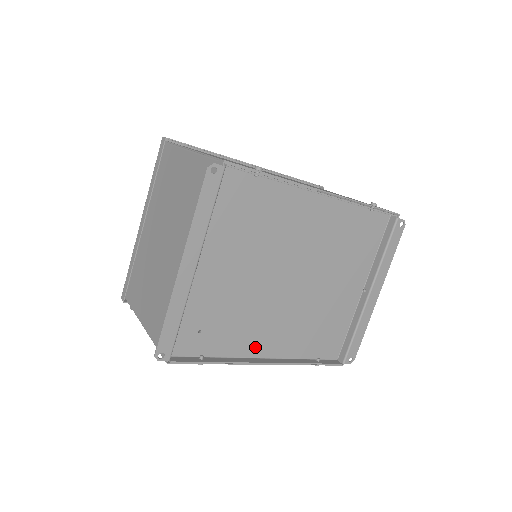
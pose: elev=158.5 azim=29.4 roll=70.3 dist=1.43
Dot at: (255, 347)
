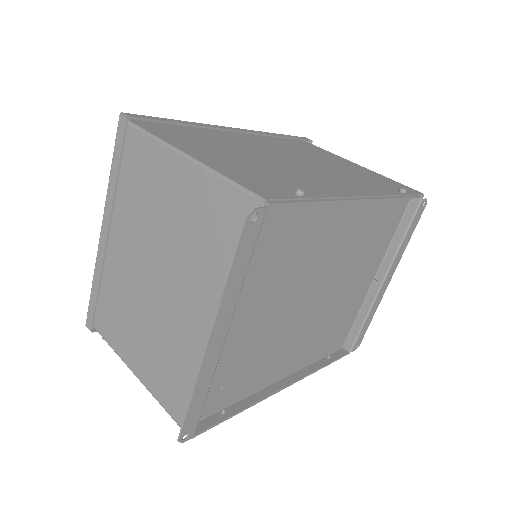
Dot at: (274, 374)
